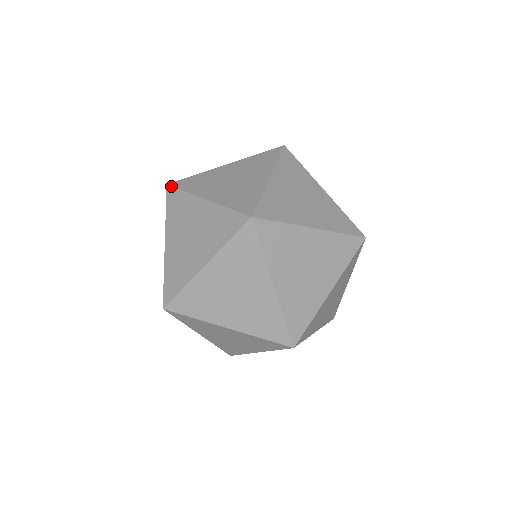
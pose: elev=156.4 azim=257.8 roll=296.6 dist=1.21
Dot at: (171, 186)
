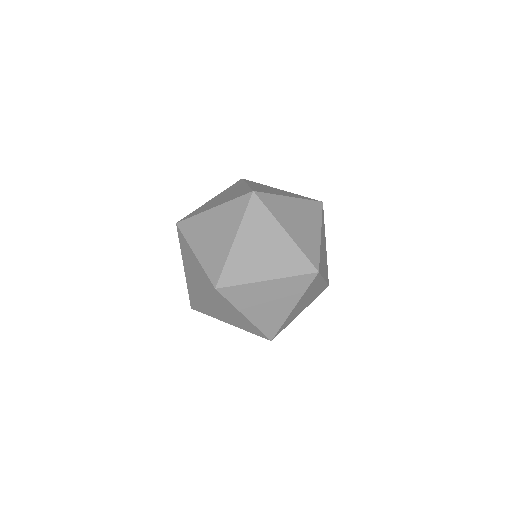
Dot at: (177, 229)
